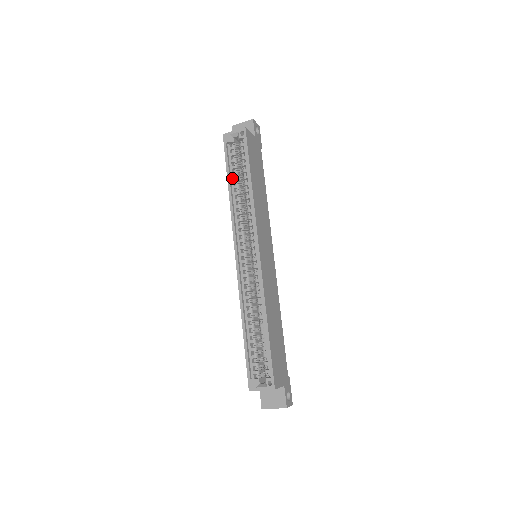
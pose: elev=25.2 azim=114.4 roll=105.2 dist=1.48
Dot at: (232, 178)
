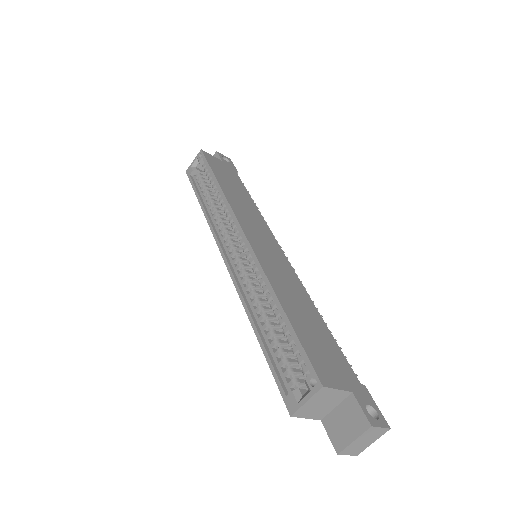
Dot at: (203, 197)
